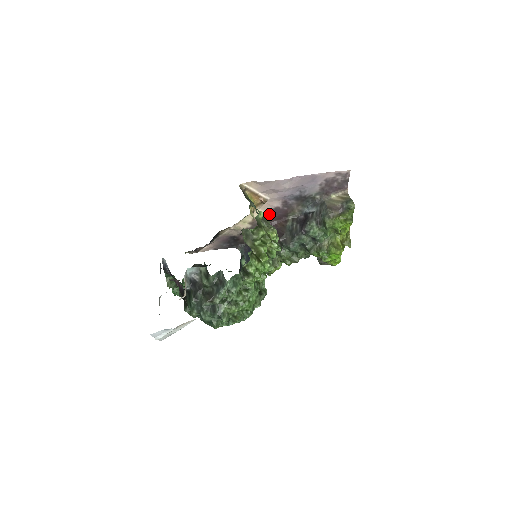
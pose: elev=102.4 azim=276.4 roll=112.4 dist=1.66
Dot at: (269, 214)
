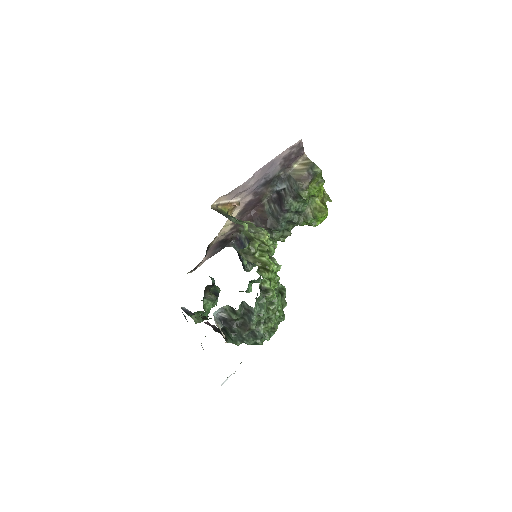
Dot at: (245, 208)
